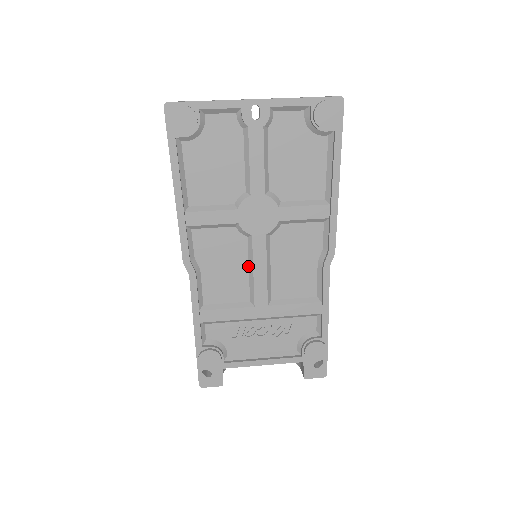
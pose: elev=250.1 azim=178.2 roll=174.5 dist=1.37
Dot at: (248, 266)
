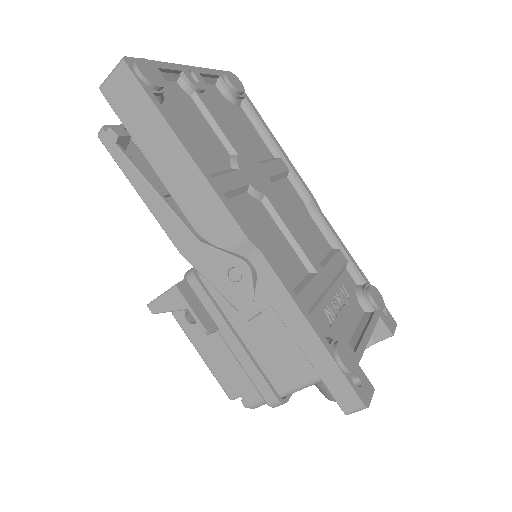
Dot at: (282, 233)
